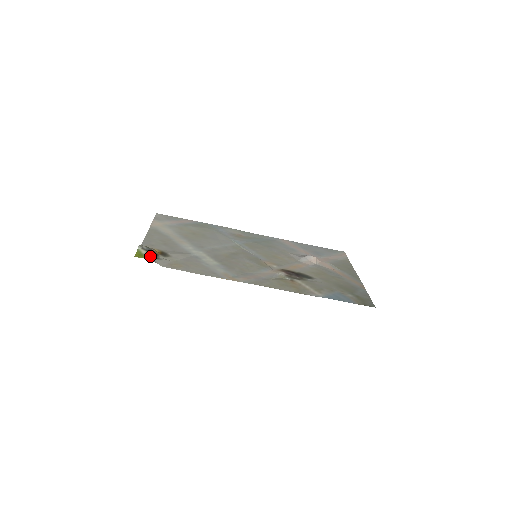
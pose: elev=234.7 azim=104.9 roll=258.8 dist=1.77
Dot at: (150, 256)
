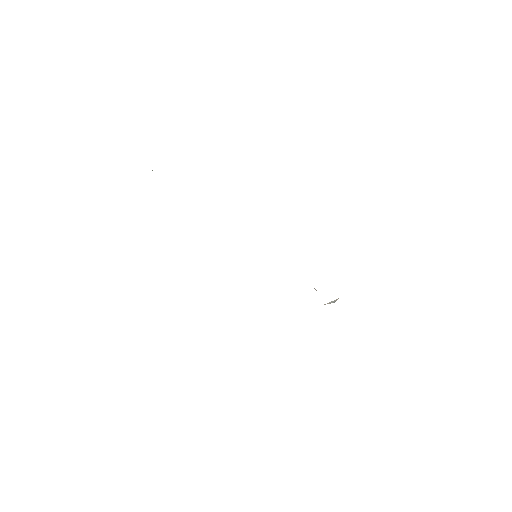
Dot at: occluded
